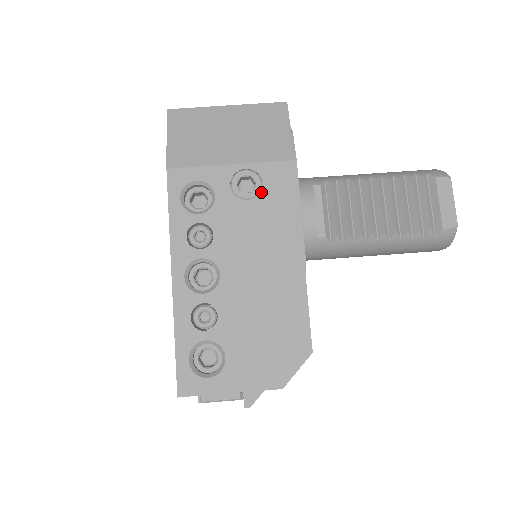
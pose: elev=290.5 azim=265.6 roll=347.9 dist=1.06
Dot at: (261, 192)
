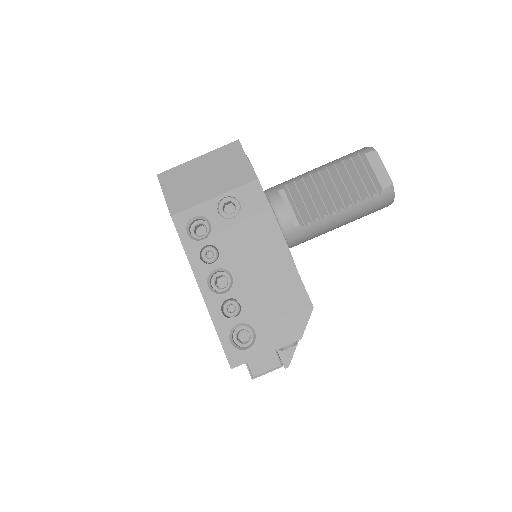
Dot at: (241, 209)
